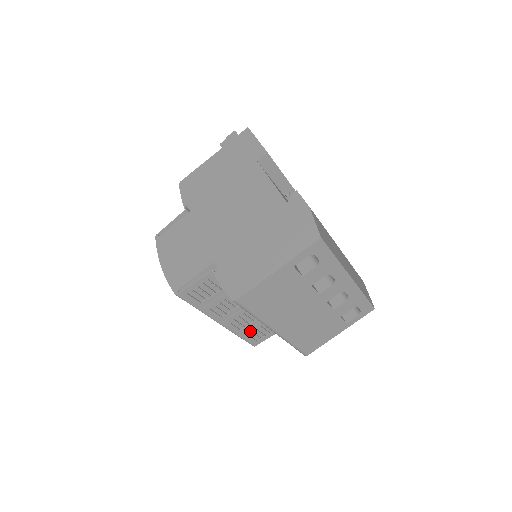
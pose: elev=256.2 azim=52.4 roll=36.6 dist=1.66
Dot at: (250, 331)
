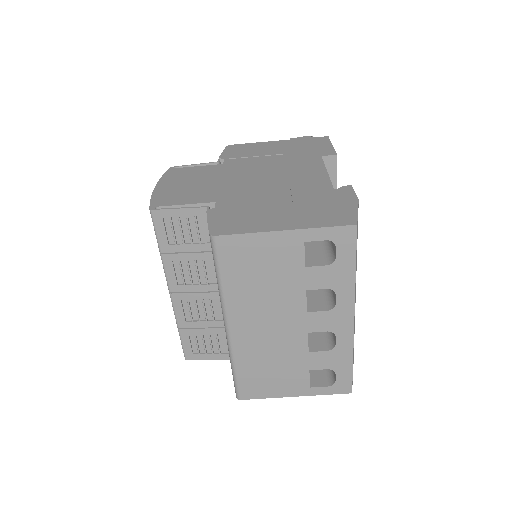
Dot at: (195, 332)
